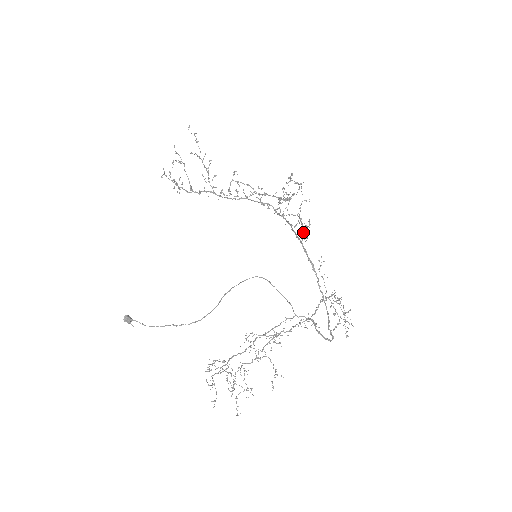
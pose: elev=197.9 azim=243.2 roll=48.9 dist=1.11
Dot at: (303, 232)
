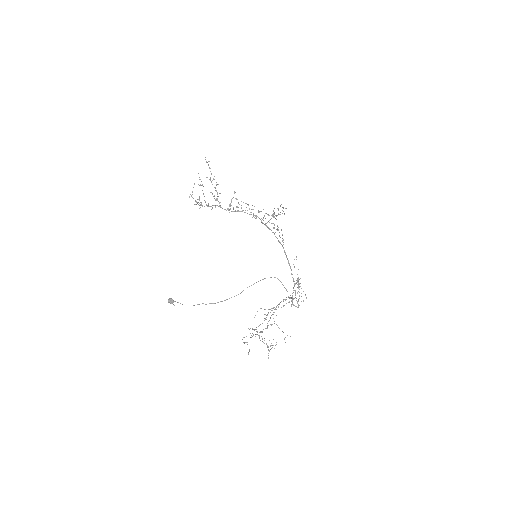
Dot at: (283, 239)
